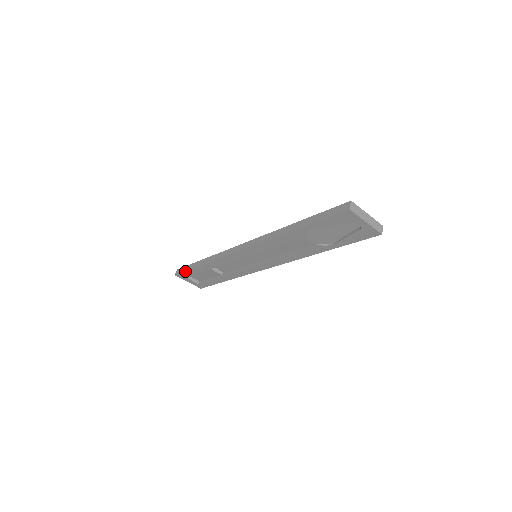
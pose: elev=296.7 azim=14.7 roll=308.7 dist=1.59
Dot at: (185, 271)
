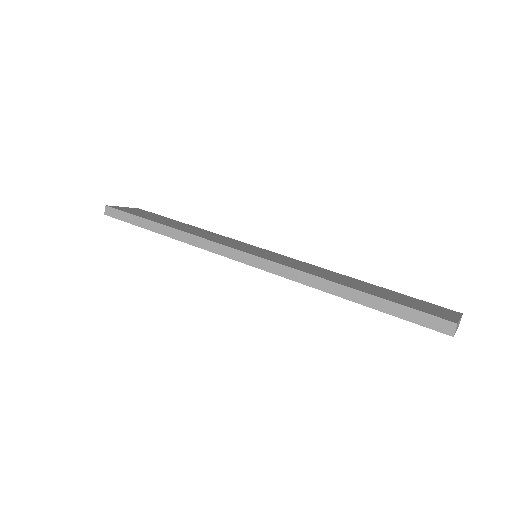
Dot at: occluded
